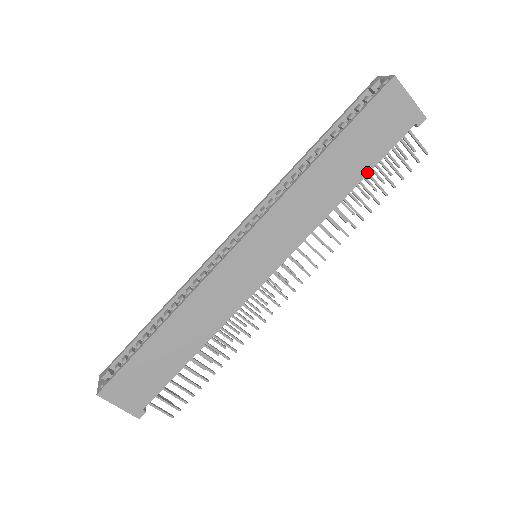
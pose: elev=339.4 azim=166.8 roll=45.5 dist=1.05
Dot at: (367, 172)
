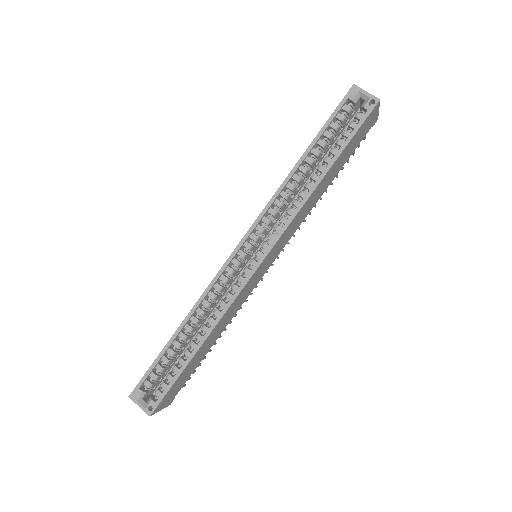
Dot at: occluded
